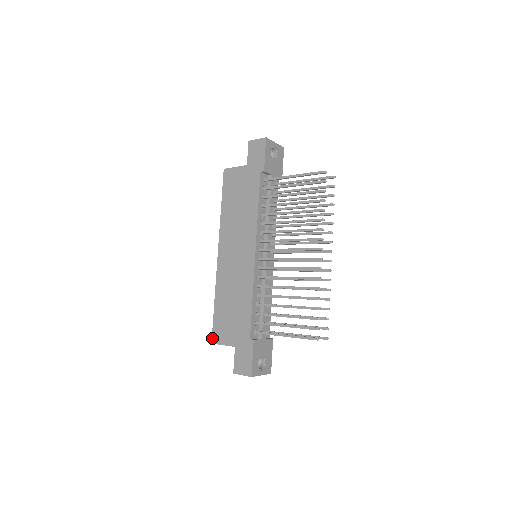
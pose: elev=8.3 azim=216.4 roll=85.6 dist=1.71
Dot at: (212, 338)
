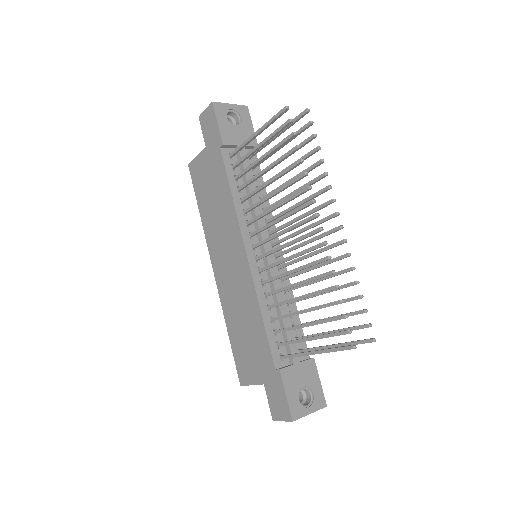
Dot at: (239, 379)
